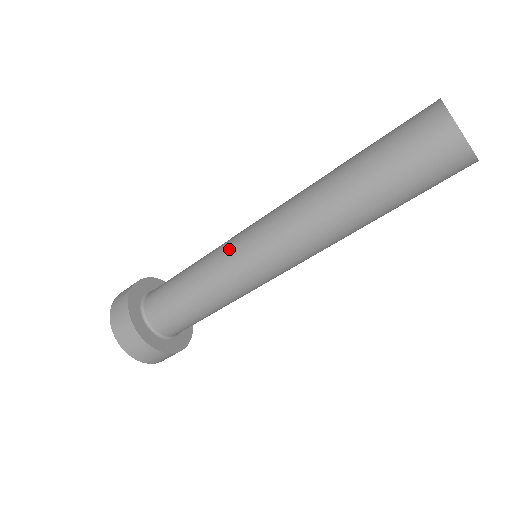
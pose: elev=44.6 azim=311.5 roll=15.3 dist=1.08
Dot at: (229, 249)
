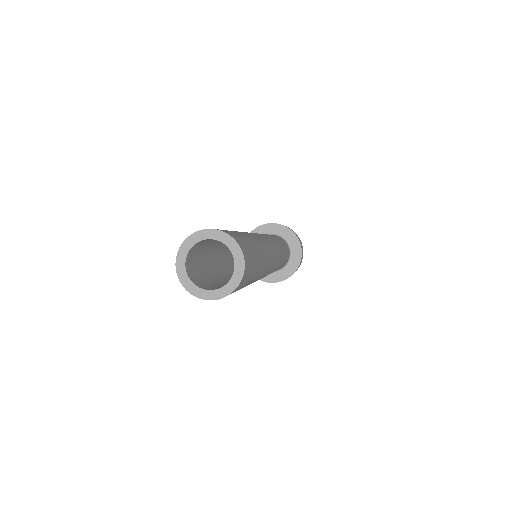
Dot at: occluded
